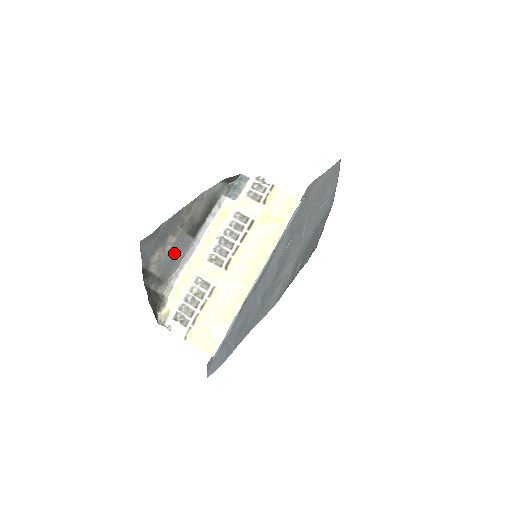
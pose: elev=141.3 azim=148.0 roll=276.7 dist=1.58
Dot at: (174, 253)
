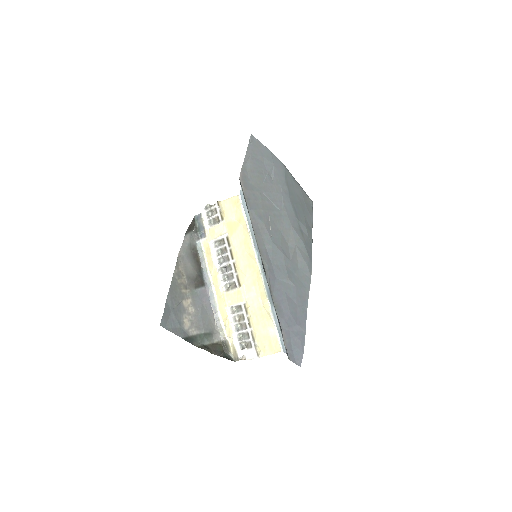
Dot at: (199, 309)
